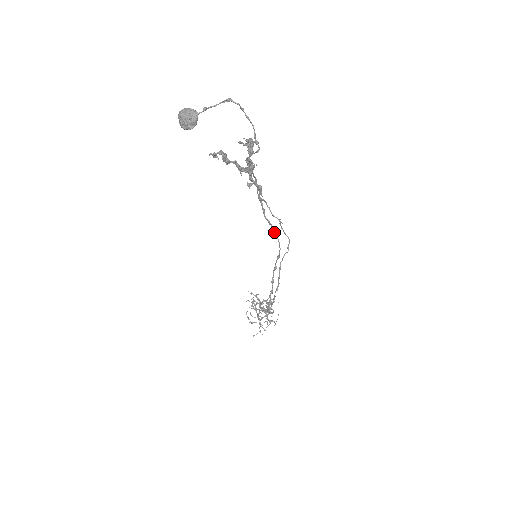
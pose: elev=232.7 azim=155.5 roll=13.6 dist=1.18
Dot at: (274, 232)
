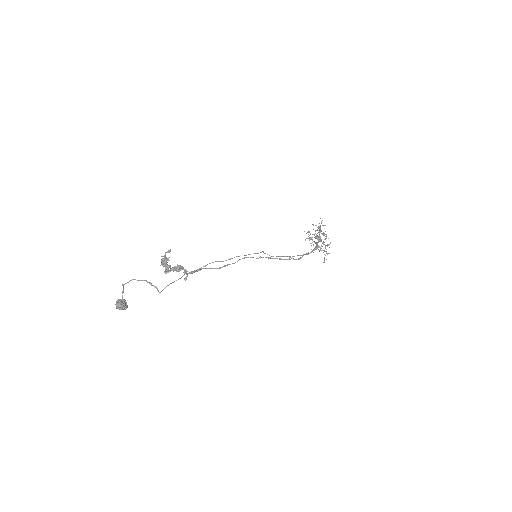
Dot at: occluded
